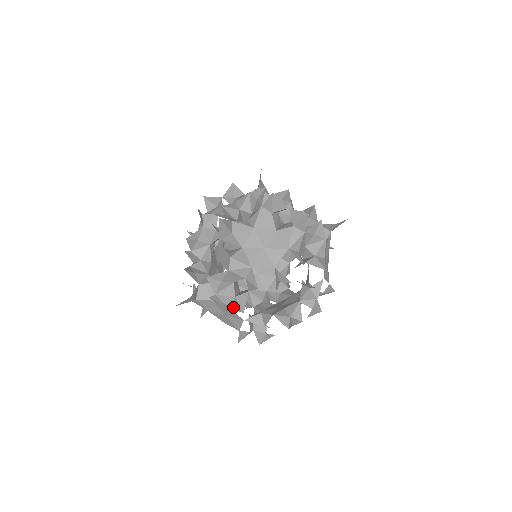
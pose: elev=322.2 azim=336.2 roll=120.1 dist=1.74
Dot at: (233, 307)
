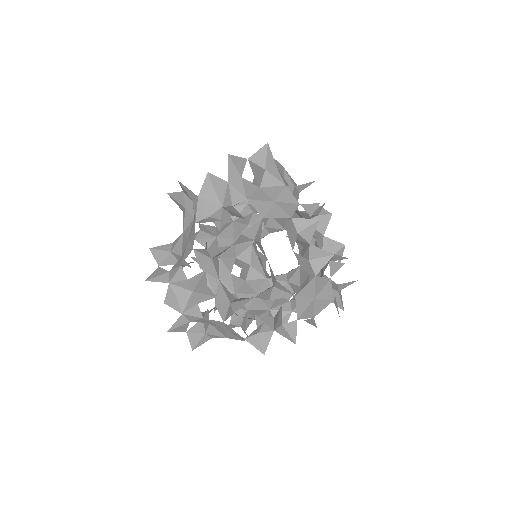
Dot at: (200, 315)
